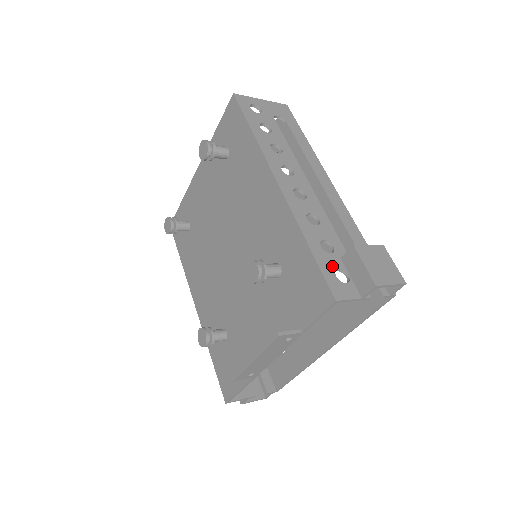
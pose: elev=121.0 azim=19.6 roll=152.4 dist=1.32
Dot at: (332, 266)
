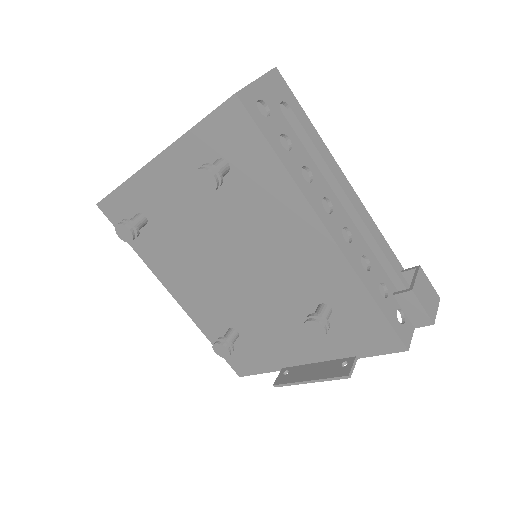
Dot at: (394, 312)
